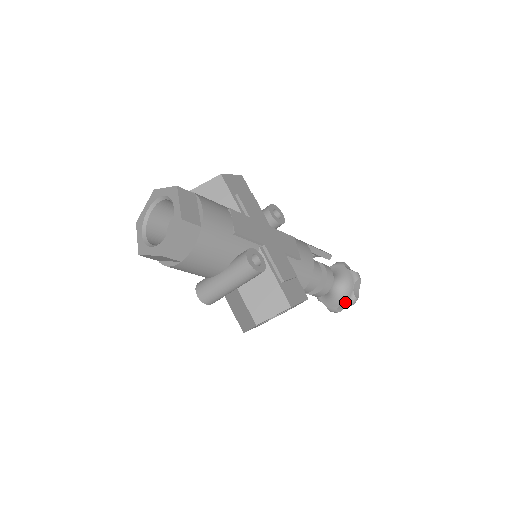
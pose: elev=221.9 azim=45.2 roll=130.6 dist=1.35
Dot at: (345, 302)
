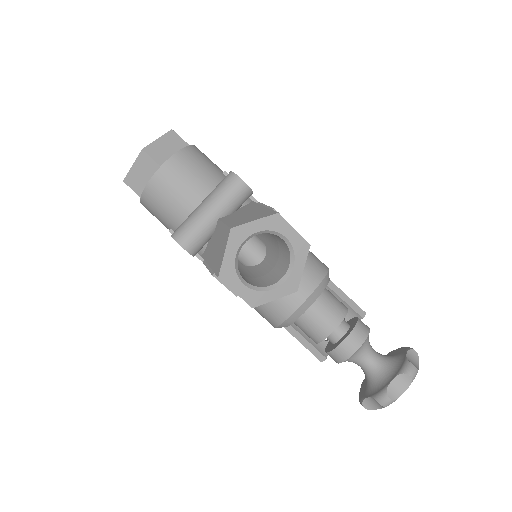
Dot at: (397, 373)
